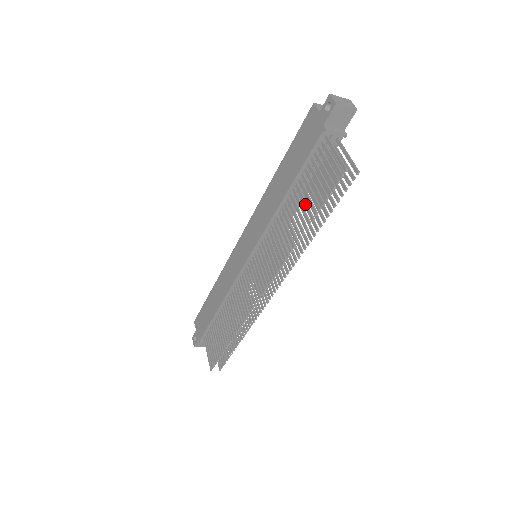
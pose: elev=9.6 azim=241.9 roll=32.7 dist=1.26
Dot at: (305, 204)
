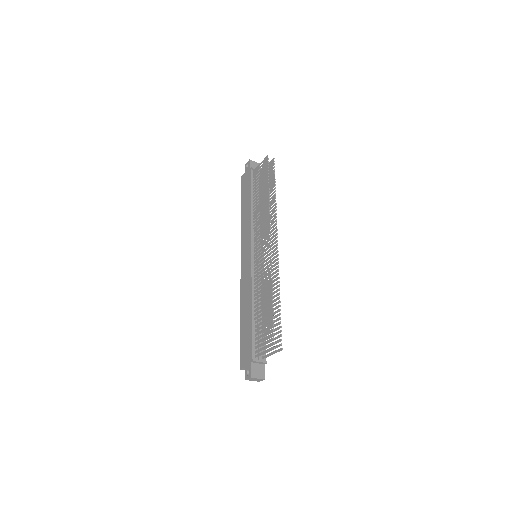
Dot at: (262, 189)
